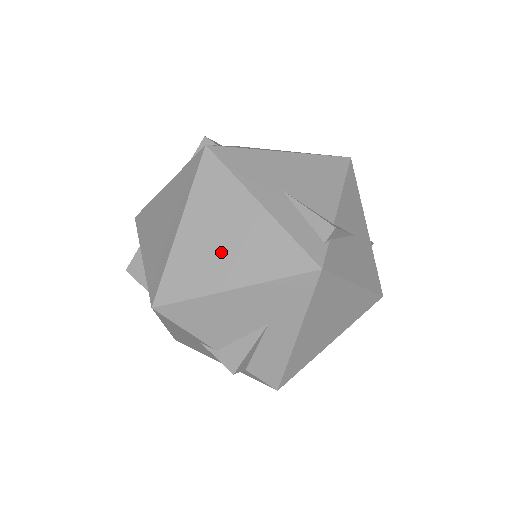
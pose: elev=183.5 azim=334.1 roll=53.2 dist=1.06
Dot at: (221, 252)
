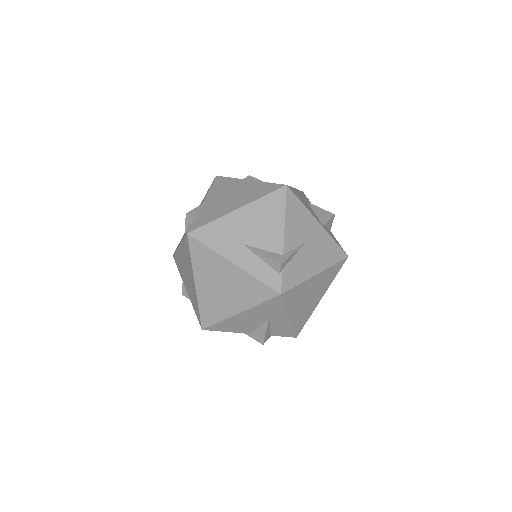
Dot at: (224, 294)
